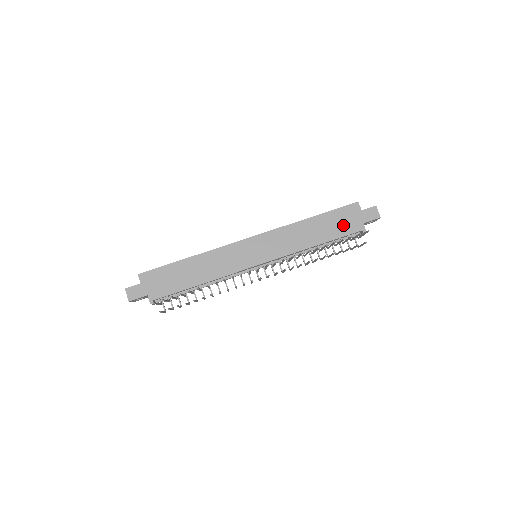
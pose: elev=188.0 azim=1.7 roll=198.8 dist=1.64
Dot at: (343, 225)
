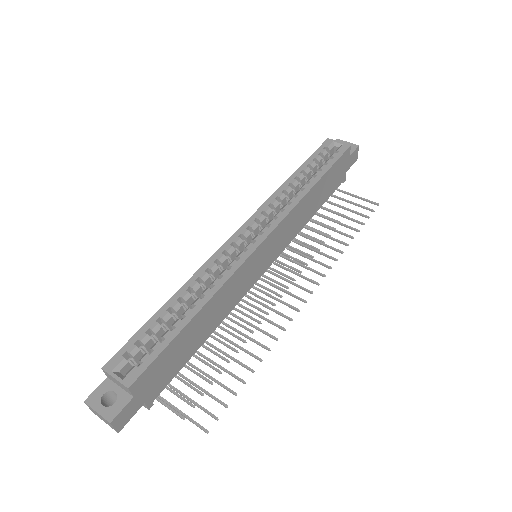
Dot at: (335, 181)
